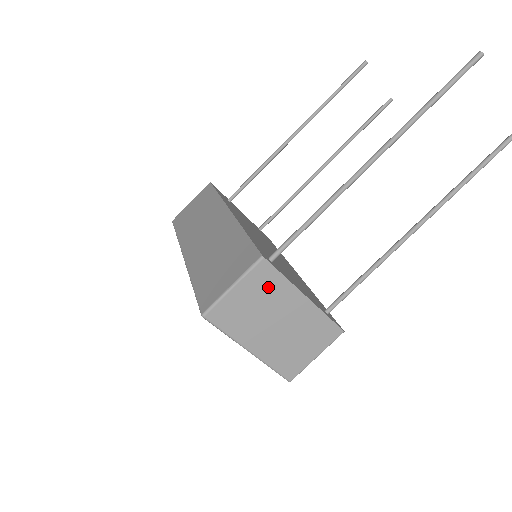
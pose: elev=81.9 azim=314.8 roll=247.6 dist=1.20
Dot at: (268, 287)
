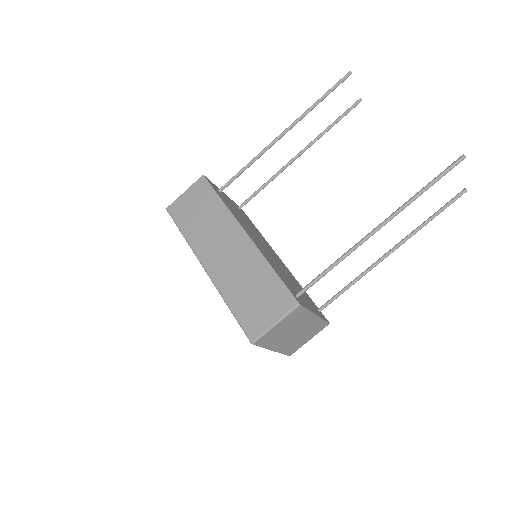
Dot at: (297, 318)
